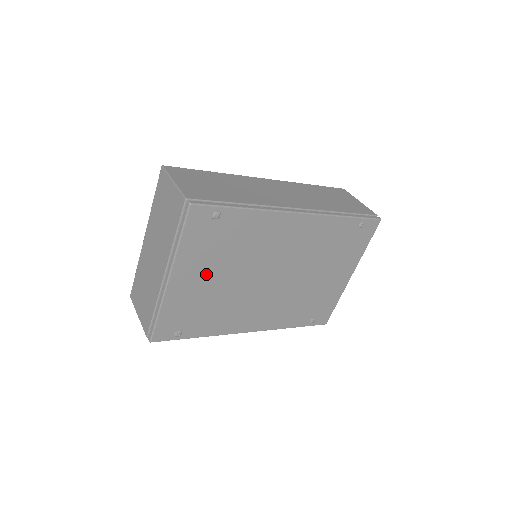
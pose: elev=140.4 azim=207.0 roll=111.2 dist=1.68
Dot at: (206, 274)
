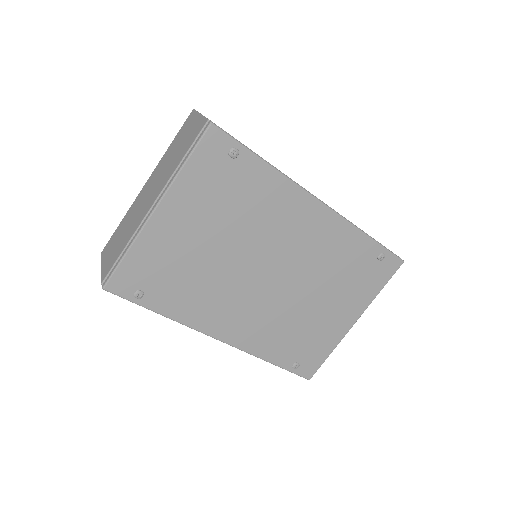
Dot at: (198, 226)
